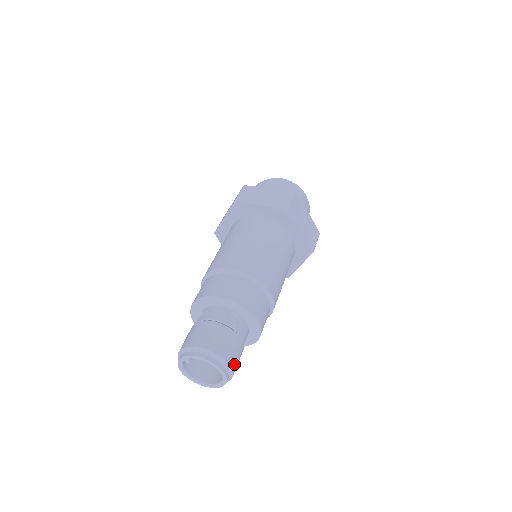
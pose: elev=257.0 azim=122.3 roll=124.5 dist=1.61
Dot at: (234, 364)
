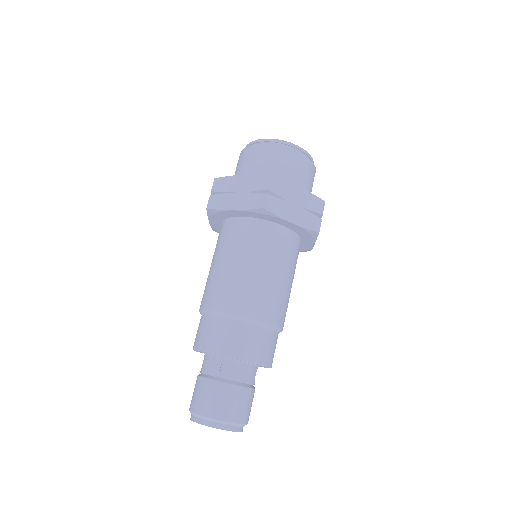
Dot at: (242, 416)
